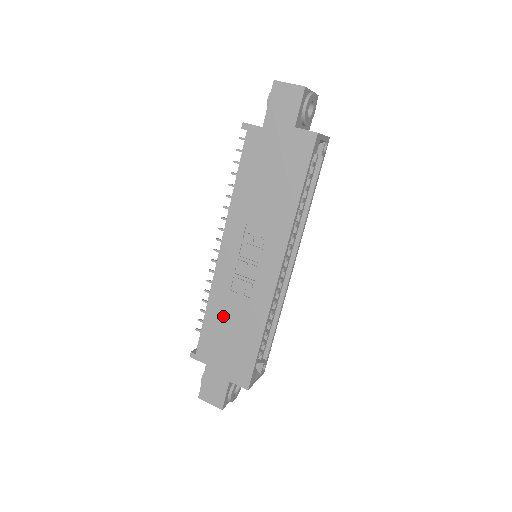
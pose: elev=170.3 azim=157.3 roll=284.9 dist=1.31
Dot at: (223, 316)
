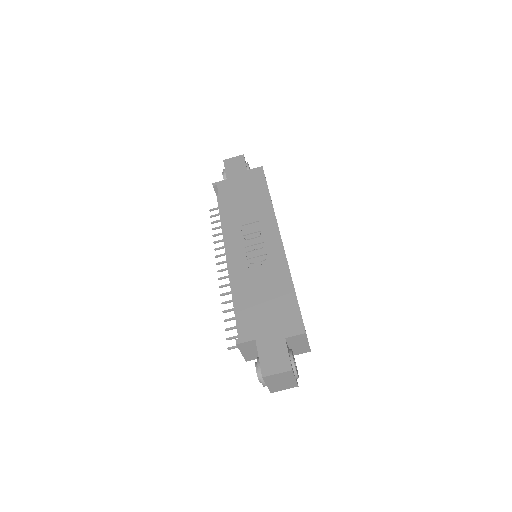
Dot at: (252, 291)
